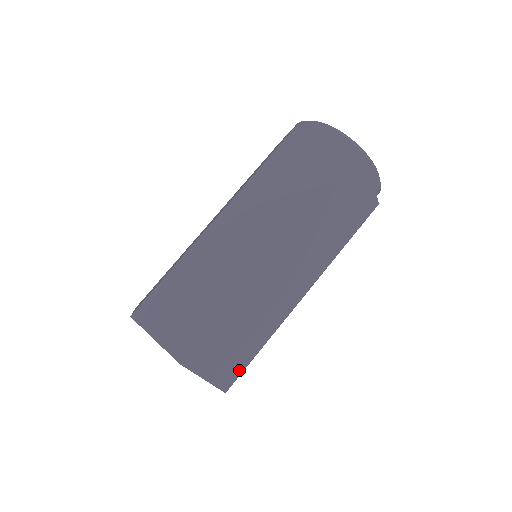
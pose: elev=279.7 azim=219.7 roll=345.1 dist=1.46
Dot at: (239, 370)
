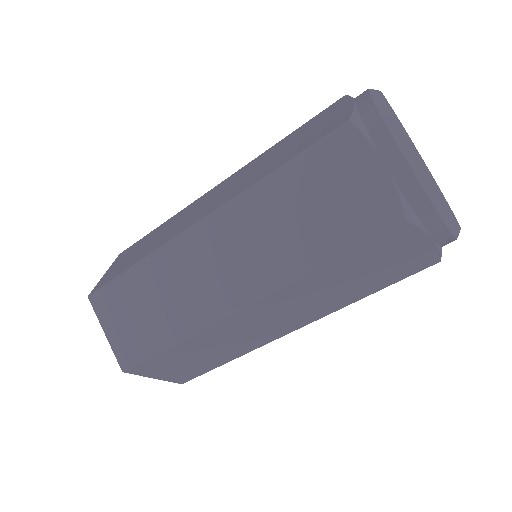
Dot at: occluded
